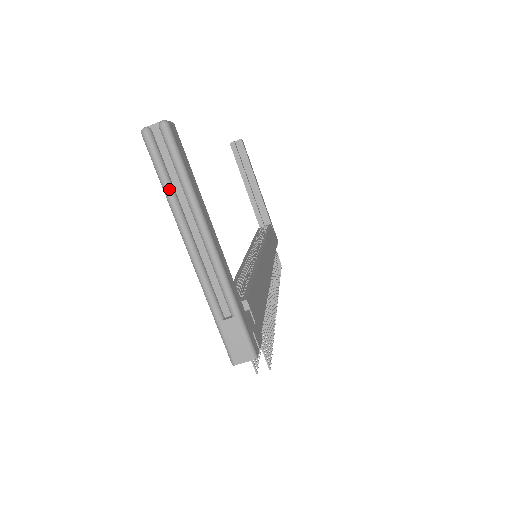
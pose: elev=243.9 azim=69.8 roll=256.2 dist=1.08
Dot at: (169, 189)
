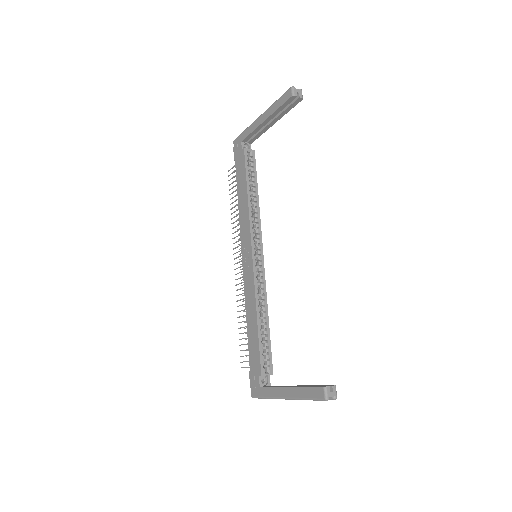
Dot at: occluded
